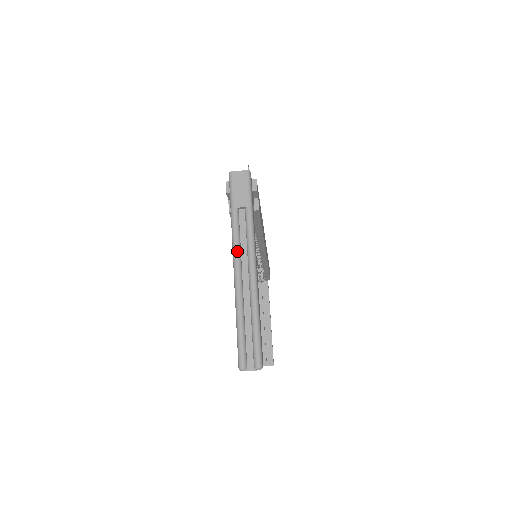
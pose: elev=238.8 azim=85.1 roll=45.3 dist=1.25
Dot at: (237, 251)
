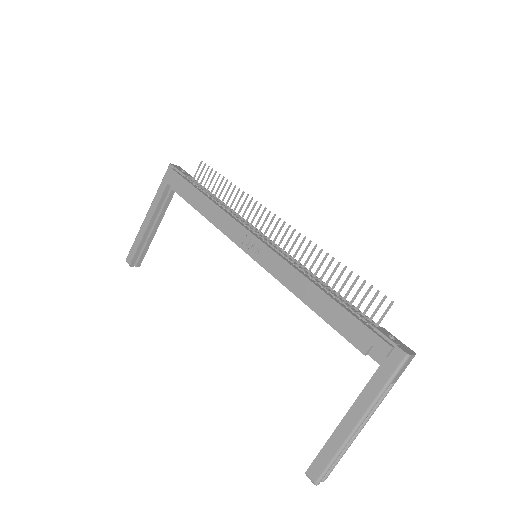
Dot at: (369, 415)
